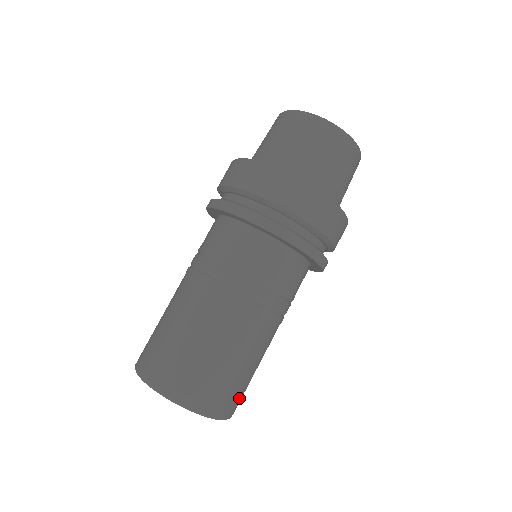
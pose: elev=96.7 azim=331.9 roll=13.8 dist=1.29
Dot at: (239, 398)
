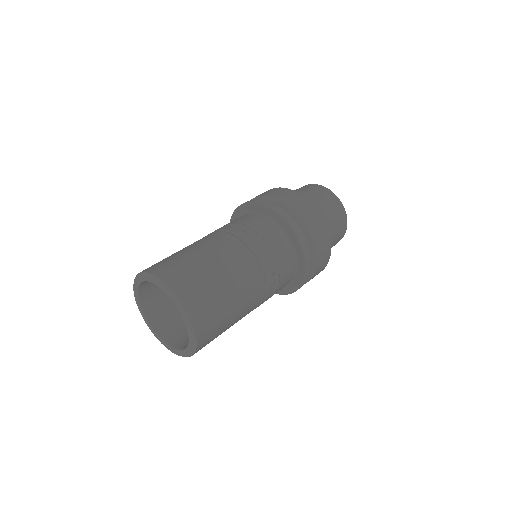
Dot at: (210, 322)
